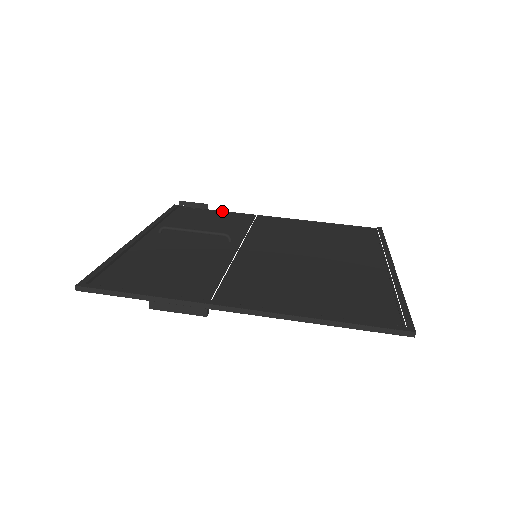
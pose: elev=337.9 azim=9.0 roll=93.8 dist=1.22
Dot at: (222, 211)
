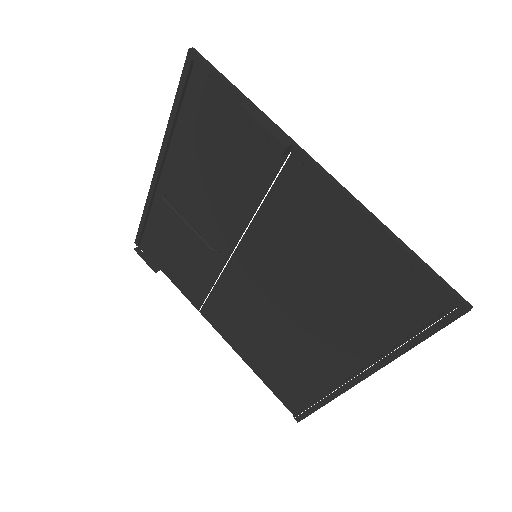
Dot at: (174, 280)
